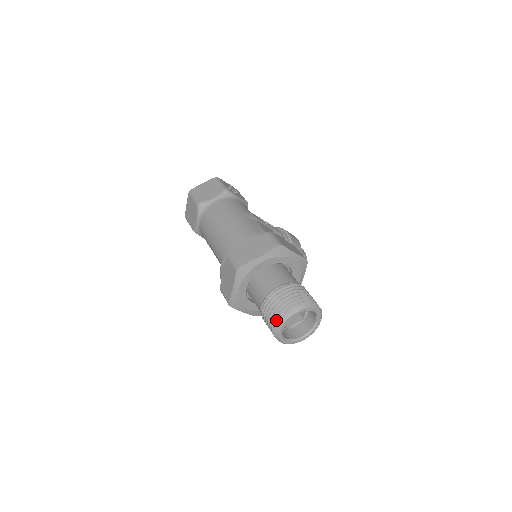
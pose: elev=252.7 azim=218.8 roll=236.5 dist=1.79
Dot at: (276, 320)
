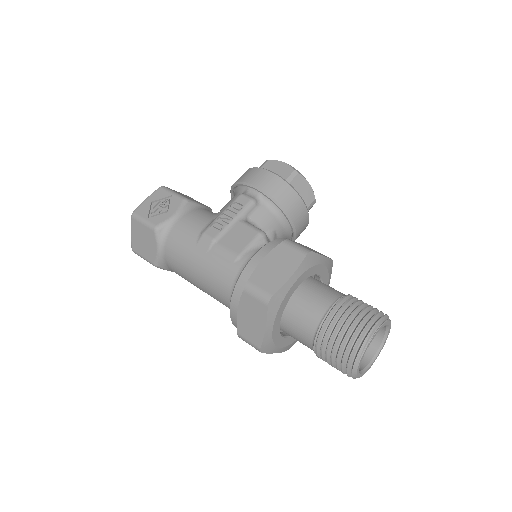
Dot at: occluded
